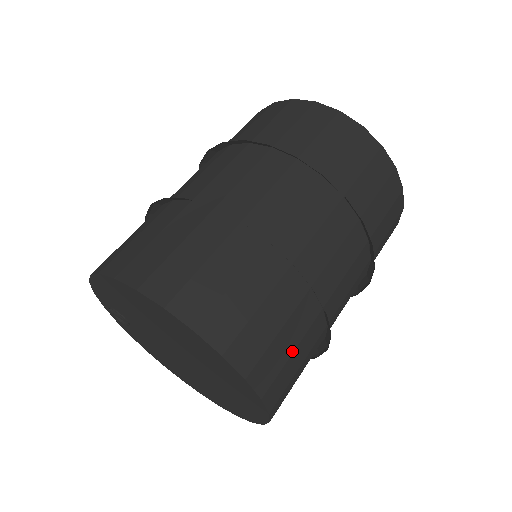
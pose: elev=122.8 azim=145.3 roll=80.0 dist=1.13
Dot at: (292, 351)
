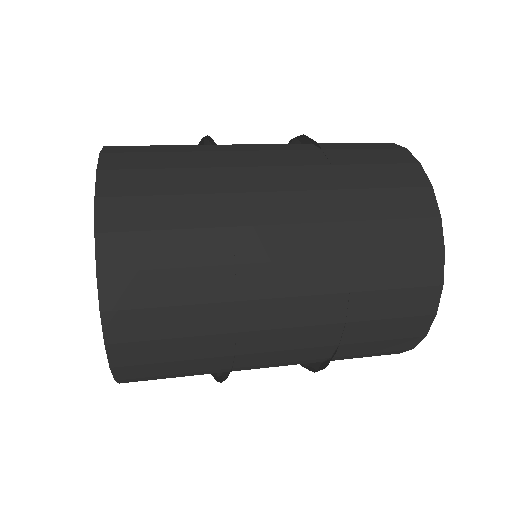
Dot at: (172, 360)
